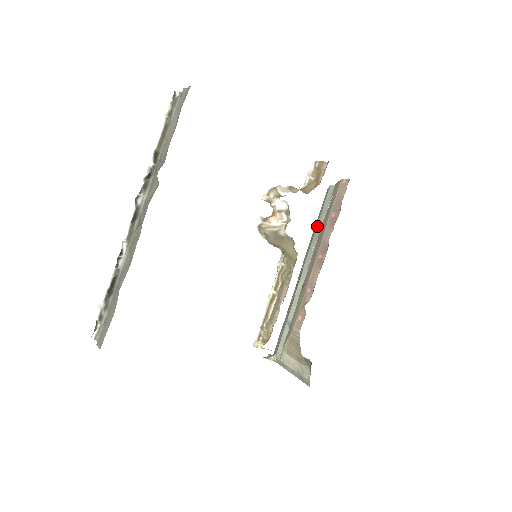
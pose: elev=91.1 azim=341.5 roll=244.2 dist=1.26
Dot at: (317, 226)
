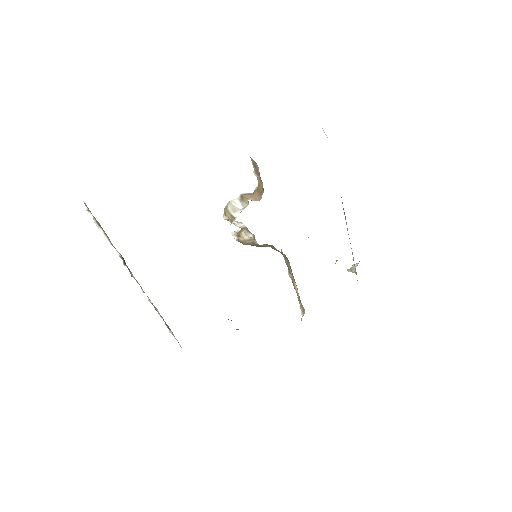
Dot at: occluded
